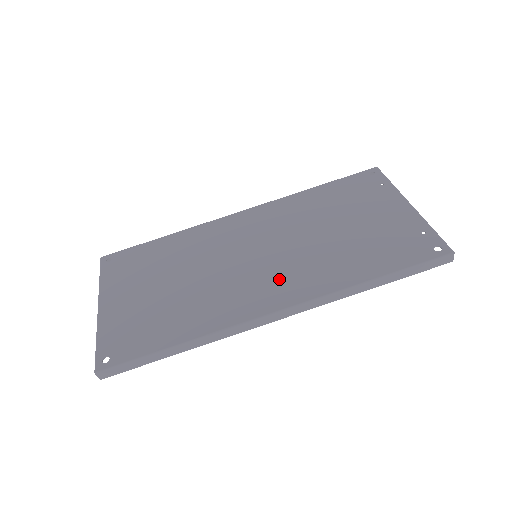
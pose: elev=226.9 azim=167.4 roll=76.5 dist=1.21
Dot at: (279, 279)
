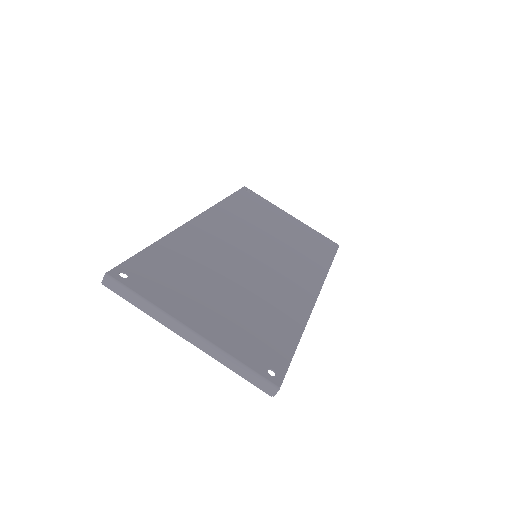
Dot at: (293, 271)
